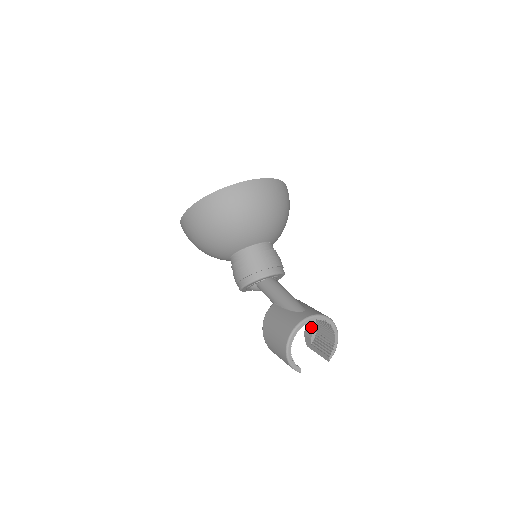
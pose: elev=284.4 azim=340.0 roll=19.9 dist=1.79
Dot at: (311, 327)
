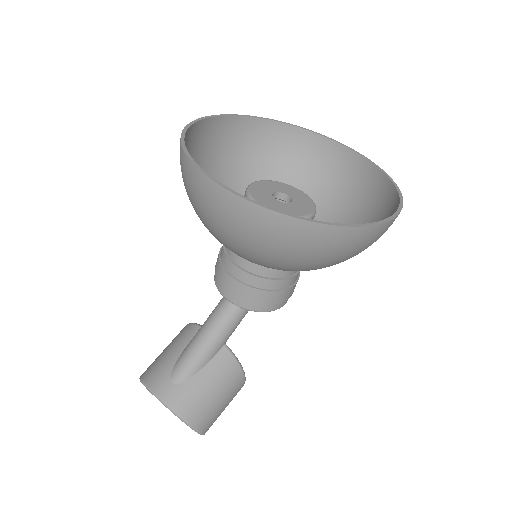
Dot at: occluded
